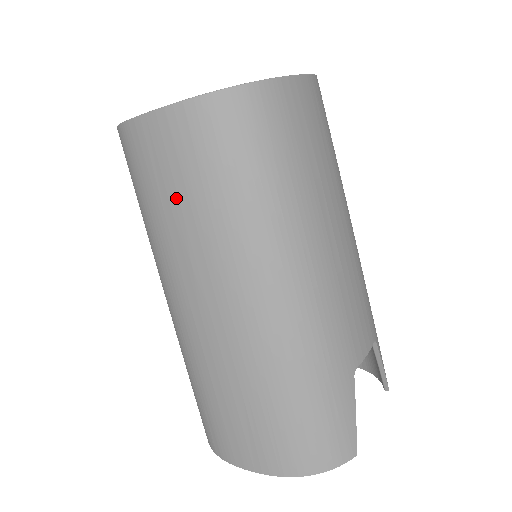
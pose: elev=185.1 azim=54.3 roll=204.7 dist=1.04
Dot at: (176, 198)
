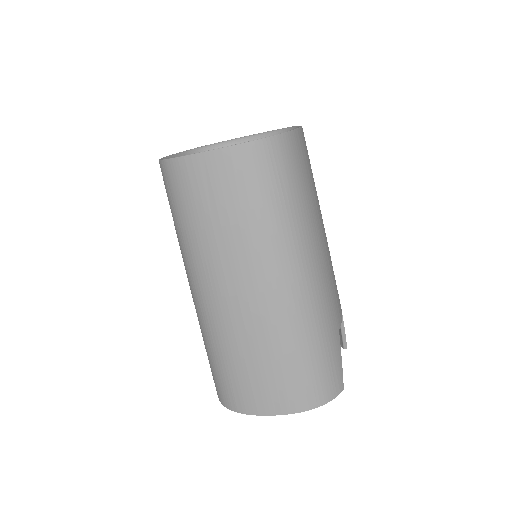
Dot at: (225, 213)
